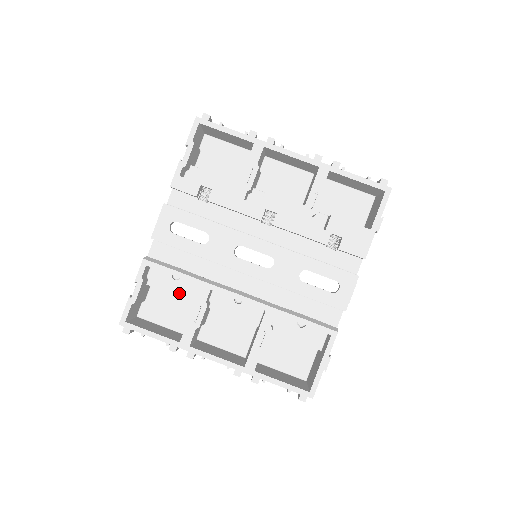
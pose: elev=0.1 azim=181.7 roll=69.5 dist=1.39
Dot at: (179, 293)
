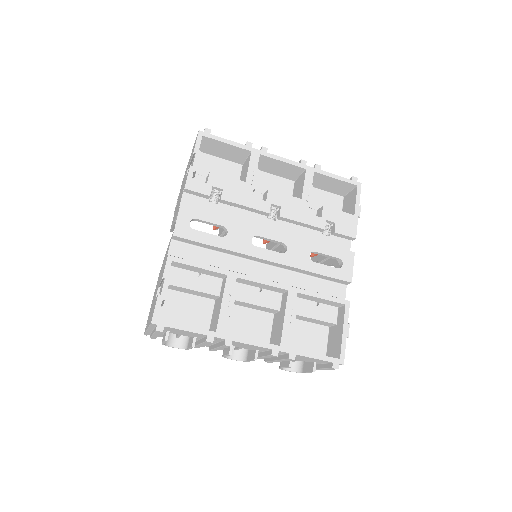
Dot at: (202, 289)
